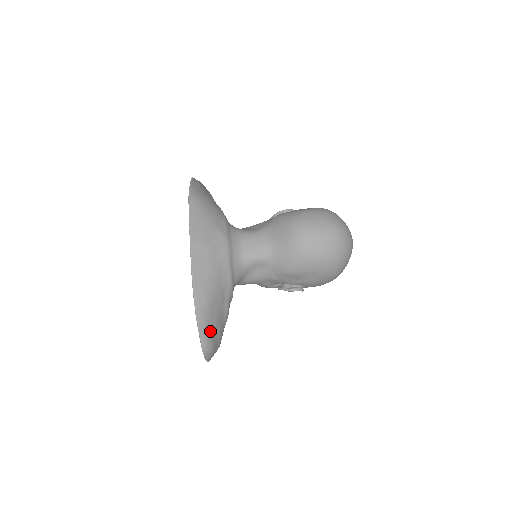
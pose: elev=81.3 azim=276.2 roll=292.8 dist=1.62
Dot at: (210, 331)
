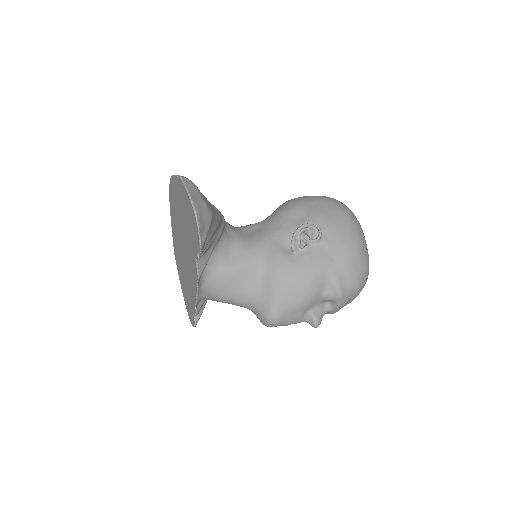
Dot at: occluded
